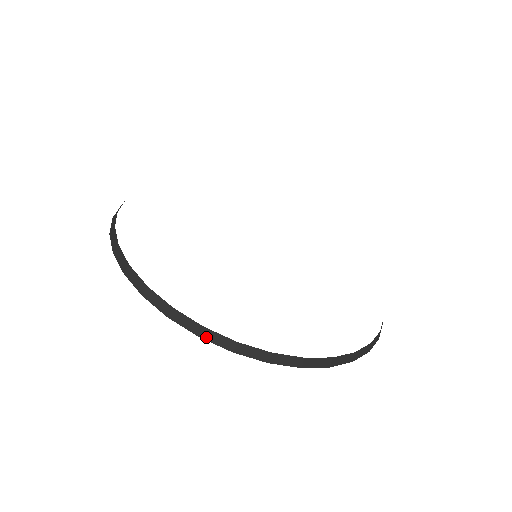
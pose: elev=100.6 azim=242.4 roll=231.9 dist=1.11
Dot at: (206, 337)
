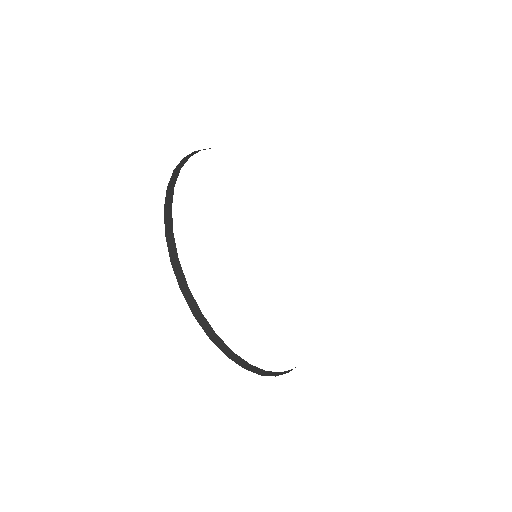
Dot at: (214, 341)
